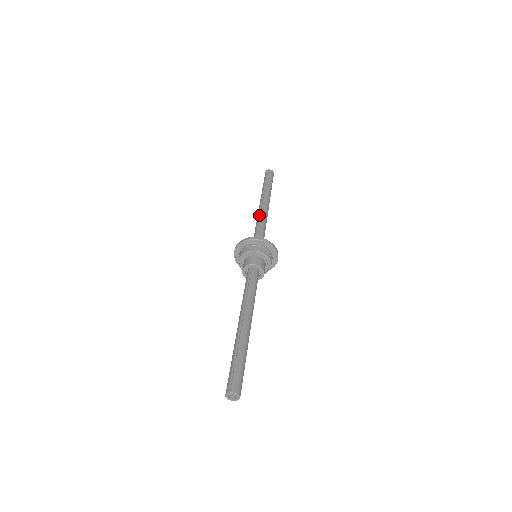
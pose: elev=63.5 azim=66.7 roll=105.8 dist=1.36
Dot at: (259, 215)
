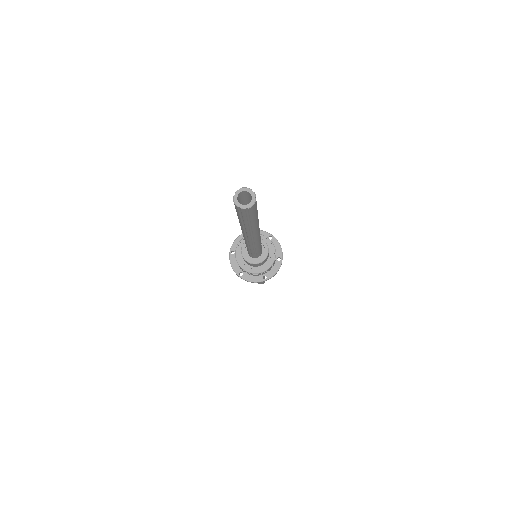
Dot at: occluded
